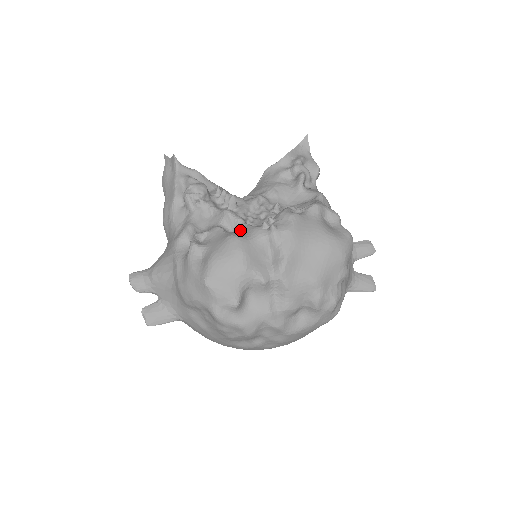
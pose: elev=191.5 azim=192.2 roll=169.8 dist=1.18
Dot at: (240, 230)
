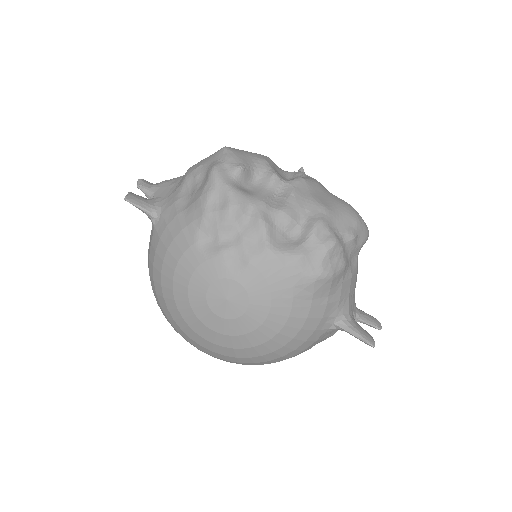
Dot at: occluded
